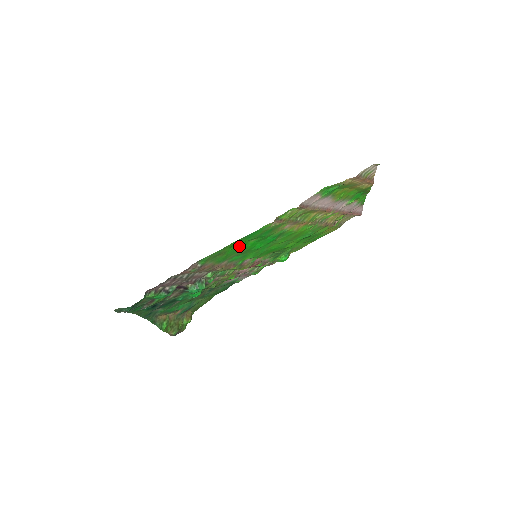
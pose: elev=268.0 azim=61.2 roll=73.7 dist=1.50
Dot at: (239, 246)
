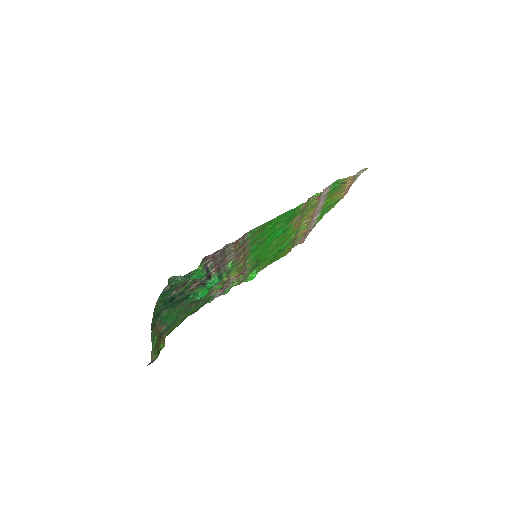
Dot at: (272, 227)
